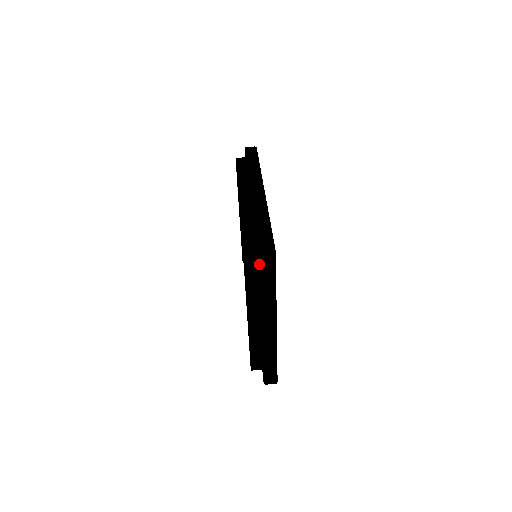
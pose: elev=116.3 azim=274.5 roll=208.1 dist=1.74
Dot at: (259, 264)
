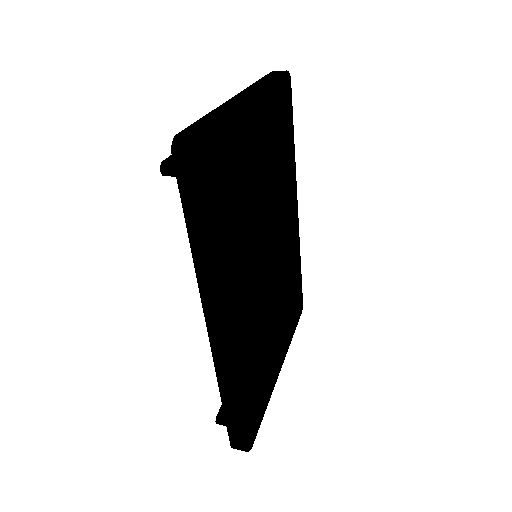
Dot at: occluded
